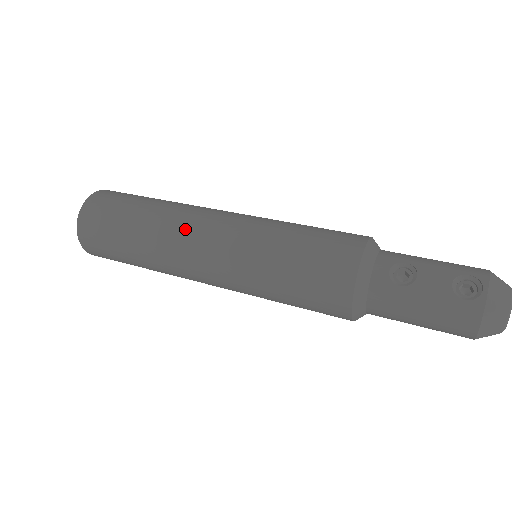
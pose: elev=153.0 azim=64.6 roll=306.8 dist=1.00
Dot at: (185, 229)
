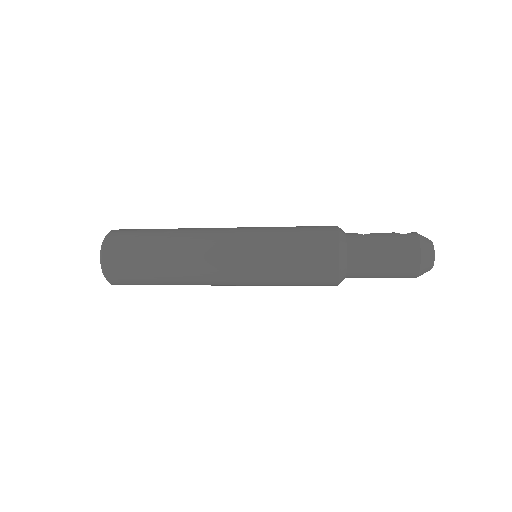
Dot at: (208, 228)
